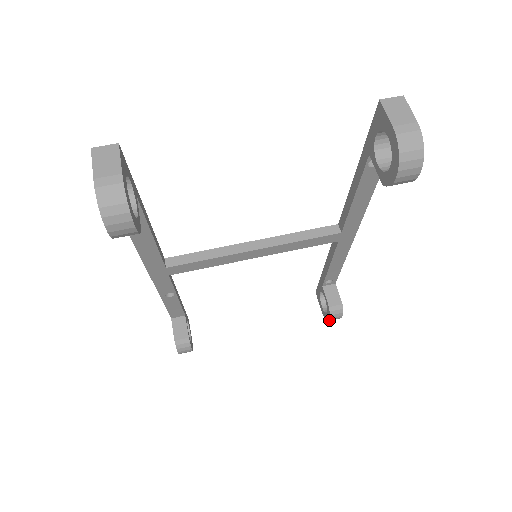
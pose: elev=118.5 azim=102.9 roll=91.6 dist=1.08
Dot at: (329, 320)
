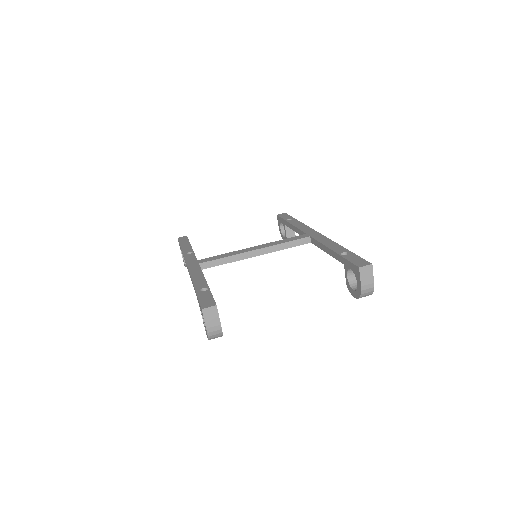
Dot at: occluded
